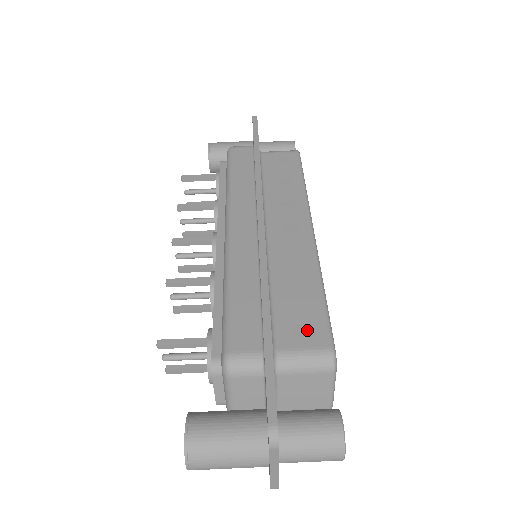
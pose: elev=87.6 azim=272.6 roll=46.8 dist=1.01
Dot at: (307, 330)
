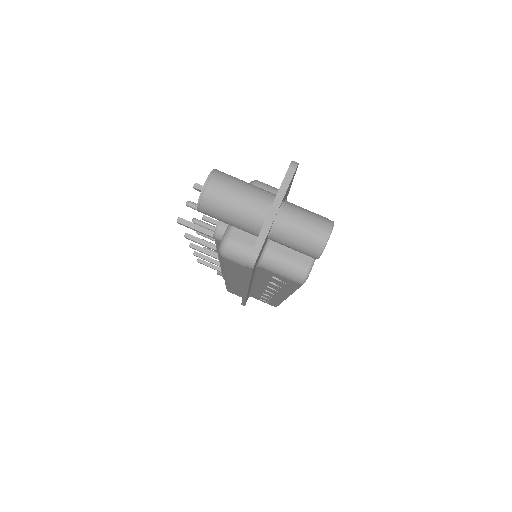
Dot at: occluded
